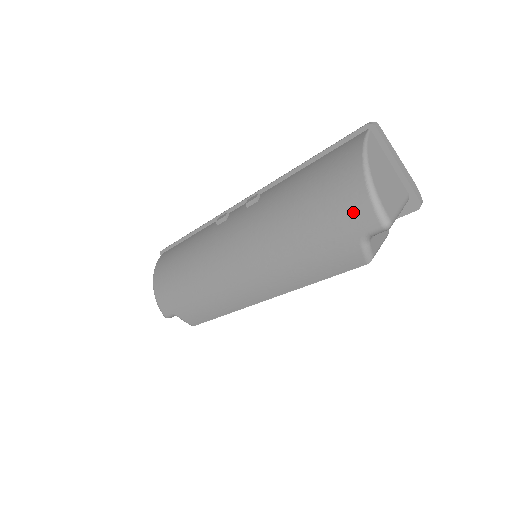
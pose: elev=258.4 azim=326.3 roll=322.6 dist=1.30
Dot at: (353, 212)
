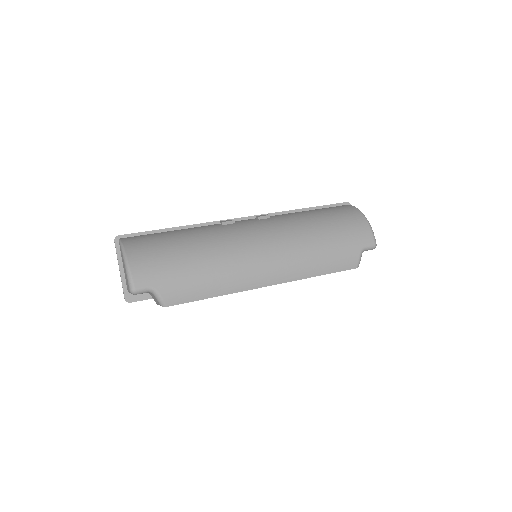
Dot at: (361, 233)
